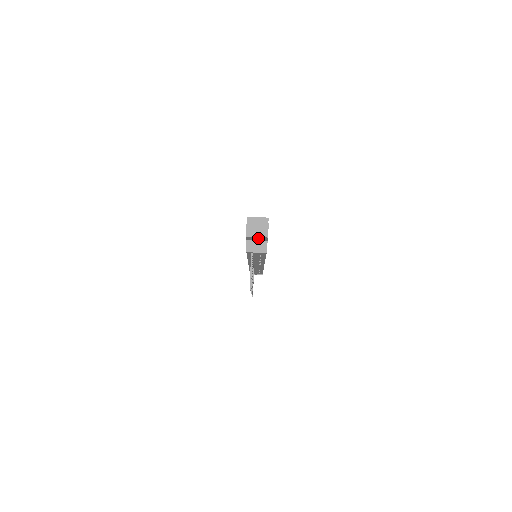
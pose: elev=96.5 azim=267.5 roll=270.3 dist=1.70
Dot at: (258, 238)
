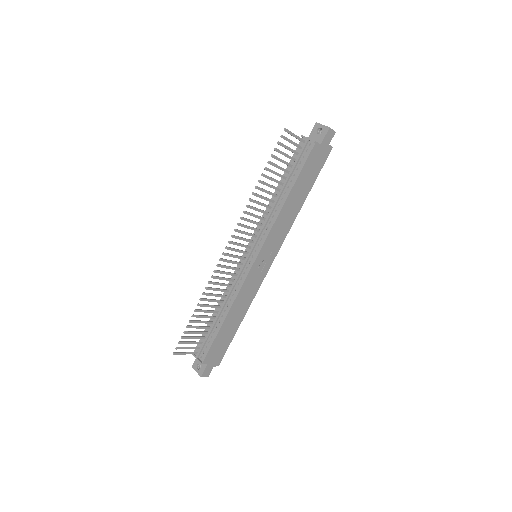
Dot at: (319, 134)
